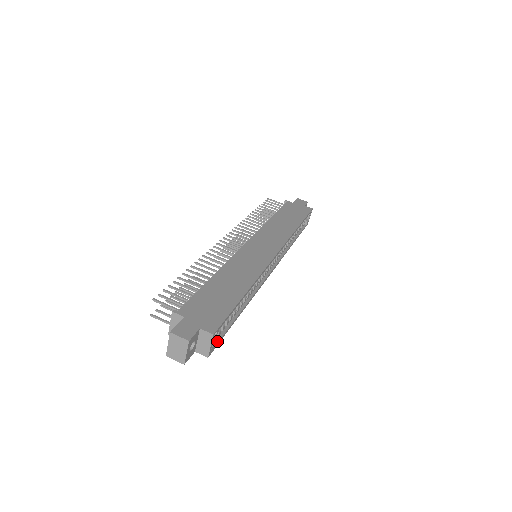
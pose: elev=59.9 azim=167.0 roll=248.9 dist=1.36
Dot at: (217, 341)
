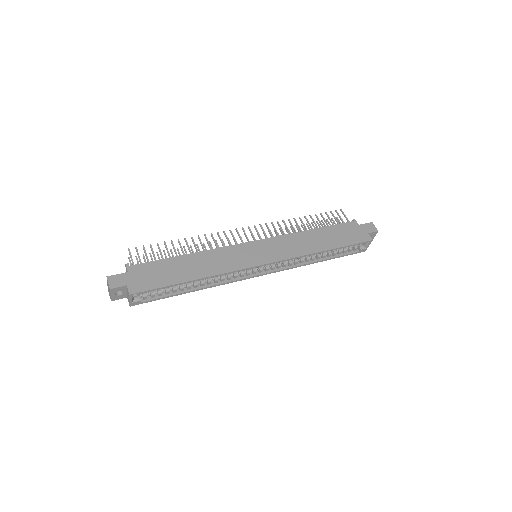
Dot at: (146, 300)
